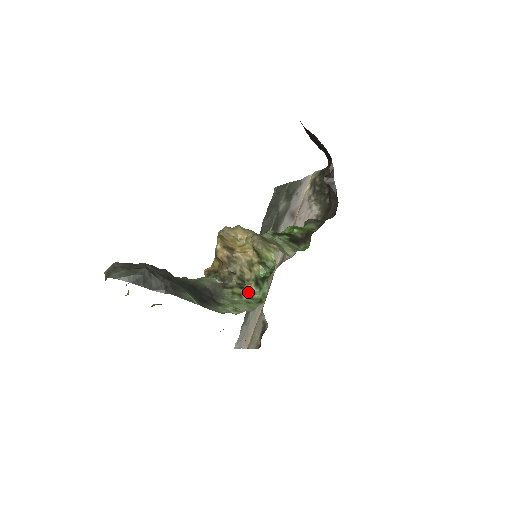
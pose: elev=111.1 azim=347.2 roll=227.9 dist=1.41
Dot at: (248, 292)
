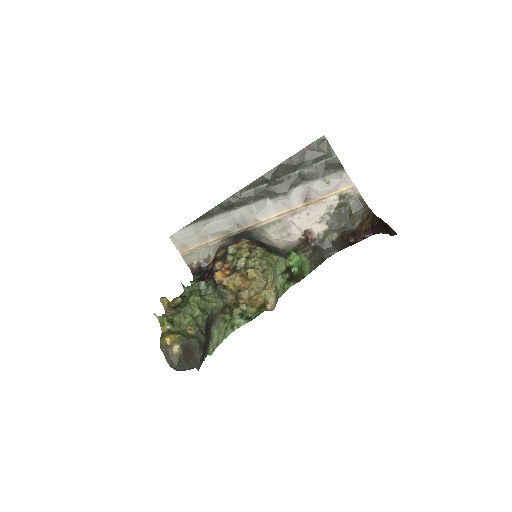
Dot at: (232, 317)
